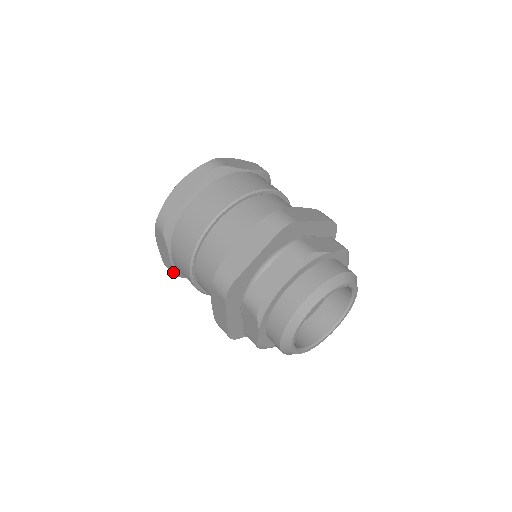
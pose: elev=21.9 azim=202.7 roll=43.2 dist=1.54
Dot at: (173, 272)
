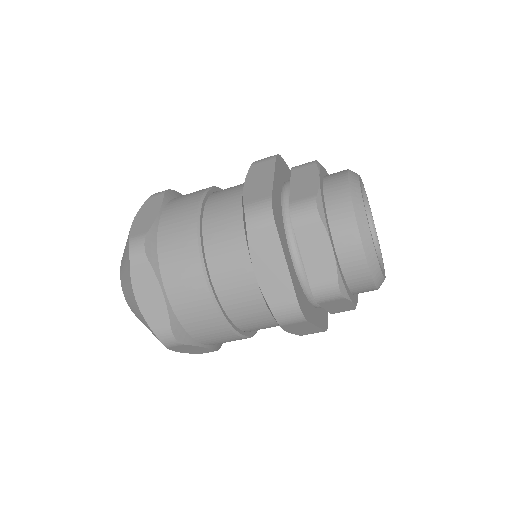
Dot at: (173, 330)
